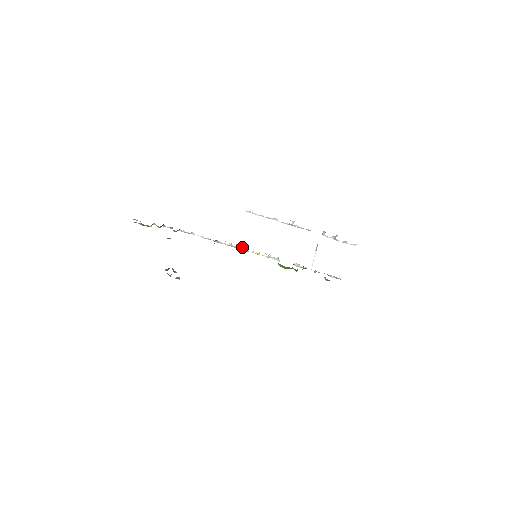
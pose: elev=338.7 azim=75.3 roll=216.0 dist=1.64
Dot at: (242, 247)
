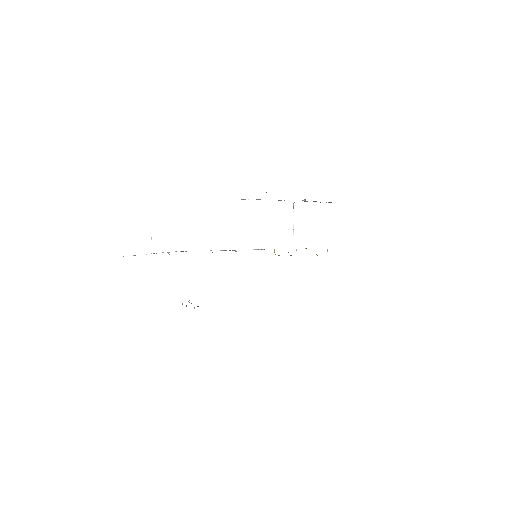
Dot at: occluded
